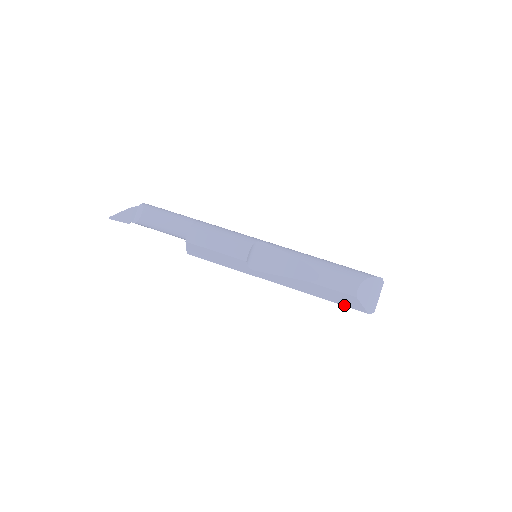
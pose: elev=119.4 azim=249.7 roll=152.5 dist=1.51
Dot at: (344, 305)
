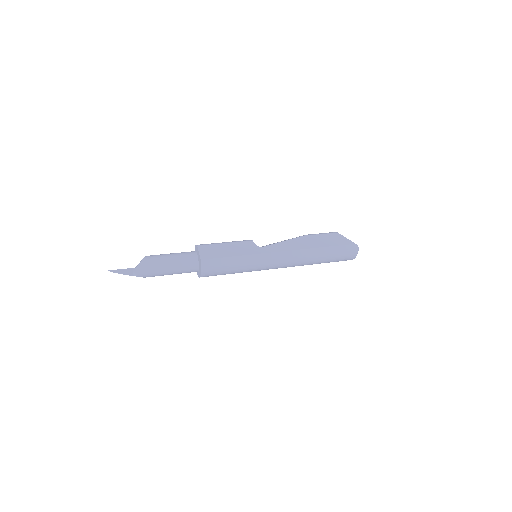
Dot at: (338, 245)
